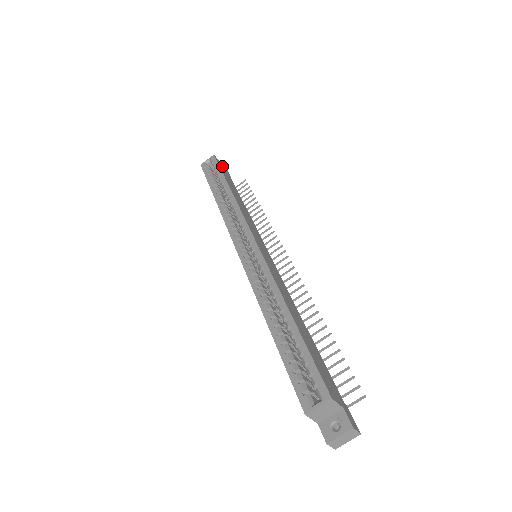
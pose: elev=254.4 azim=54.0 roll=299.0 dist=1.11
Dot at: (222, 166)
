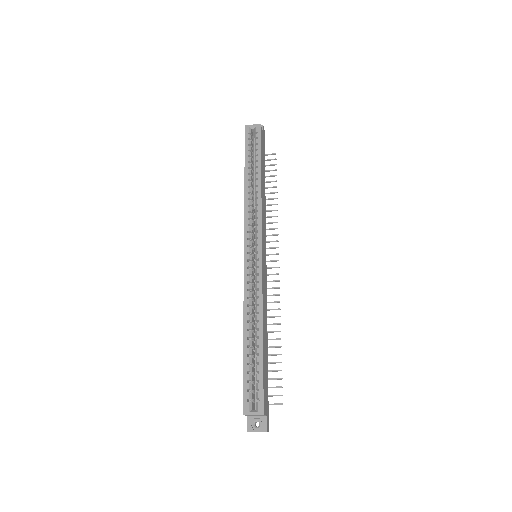
Dot at: occluded
